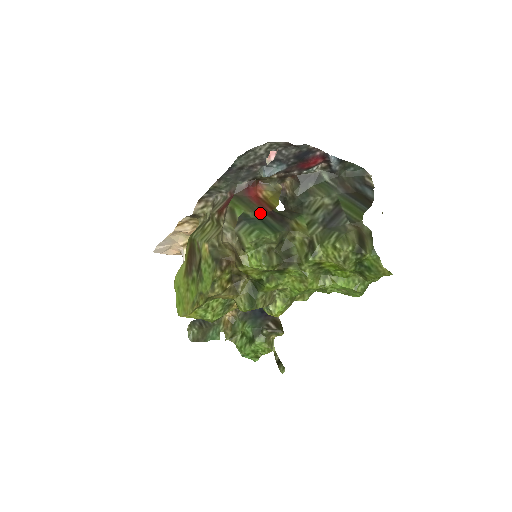
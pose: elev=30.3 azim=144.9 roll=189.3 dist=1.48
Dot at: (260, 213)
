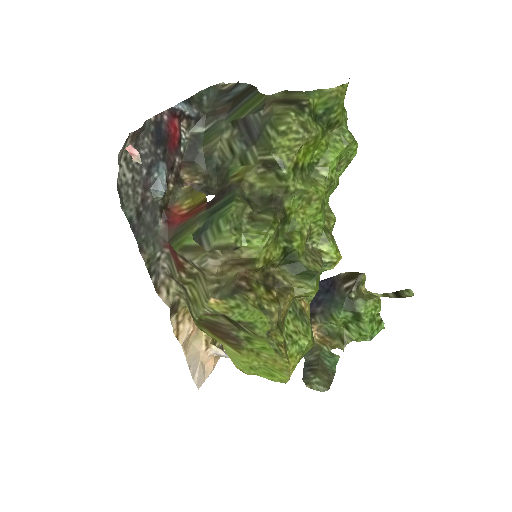
Dot at: (202, 215)
